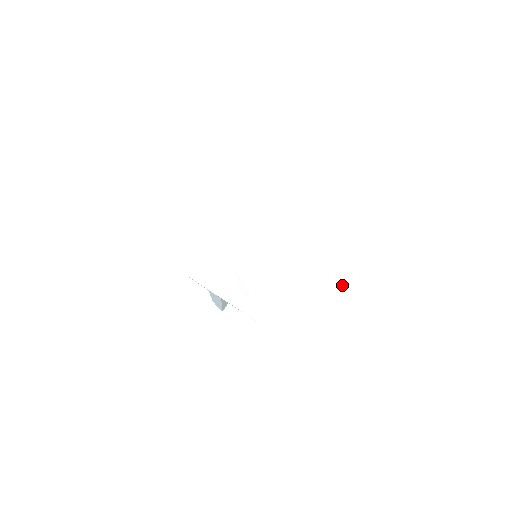
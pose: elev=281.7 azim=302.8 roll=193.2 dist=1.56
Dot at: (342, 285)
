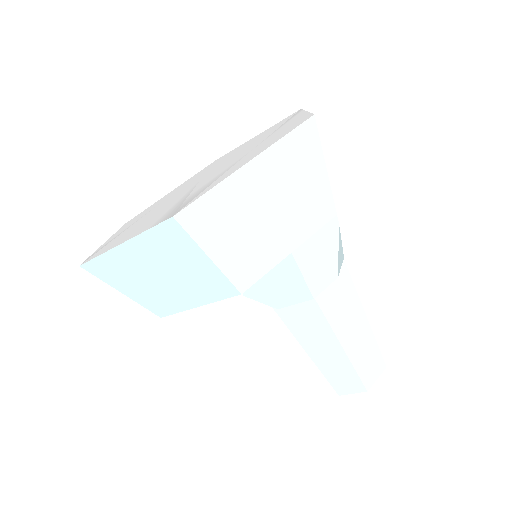
Dot at: (167, 217)
